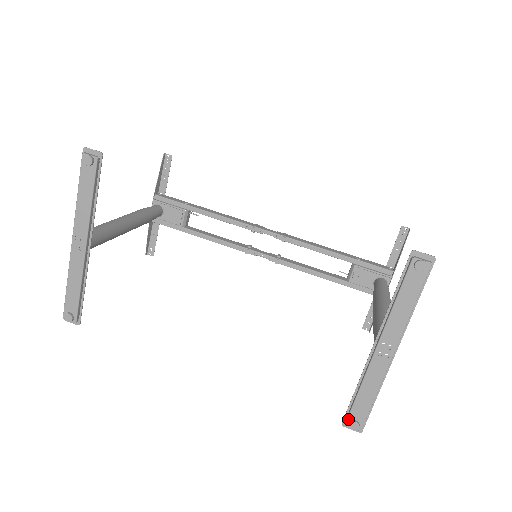
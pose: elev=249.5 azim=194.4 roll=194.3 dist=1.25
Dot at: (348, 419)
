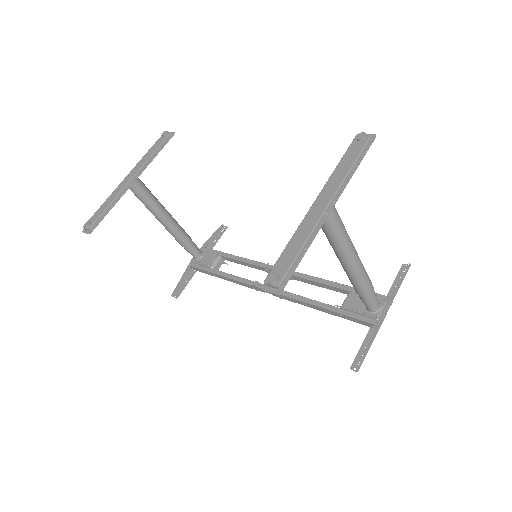
Dot at: (269, 275)
